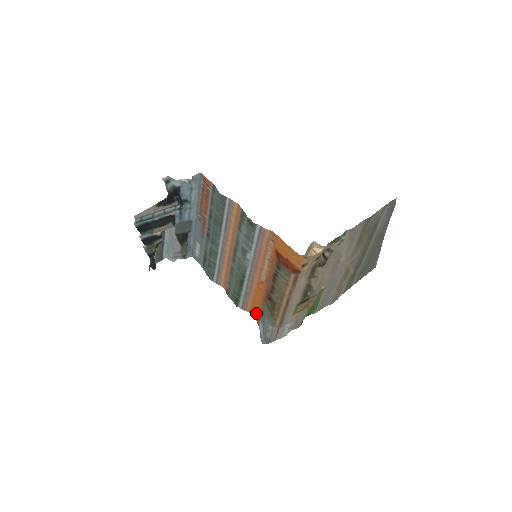
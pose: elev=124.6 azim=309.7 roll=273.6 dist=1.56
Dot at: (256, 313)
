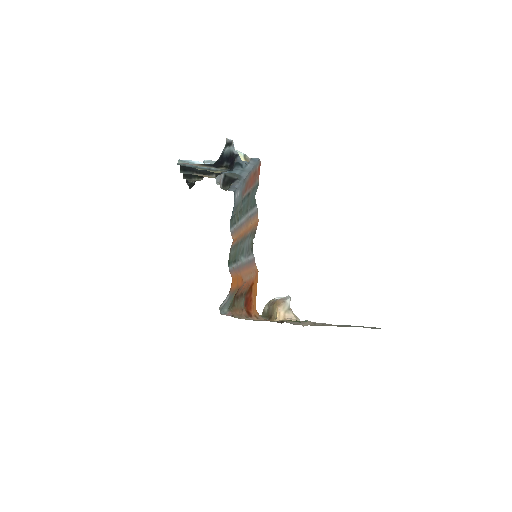
Dot at: occluded
